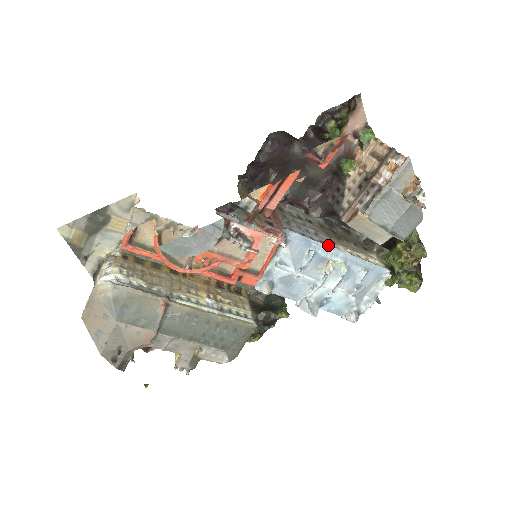
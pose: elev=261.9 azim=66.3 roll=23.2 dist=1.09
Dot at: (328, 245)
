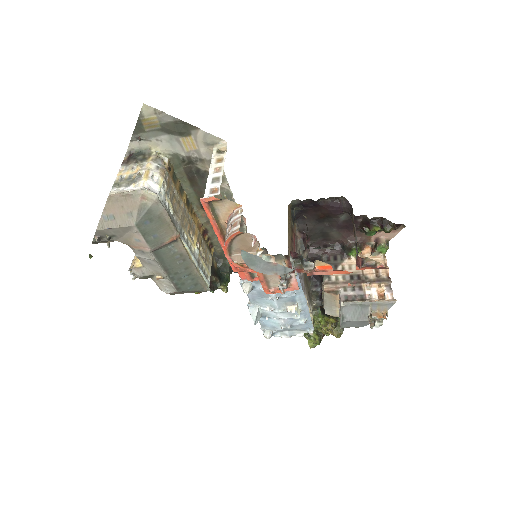
Dot at: occluded
